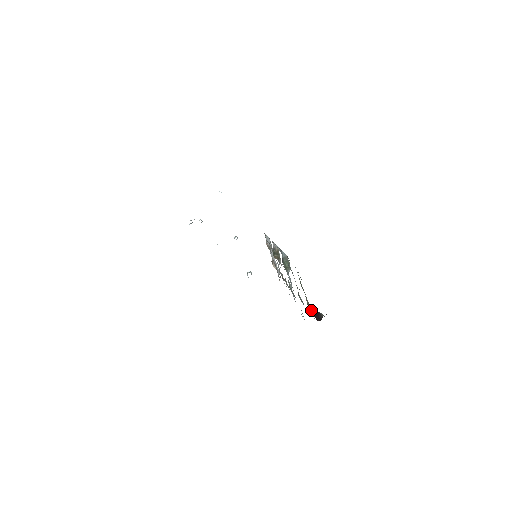
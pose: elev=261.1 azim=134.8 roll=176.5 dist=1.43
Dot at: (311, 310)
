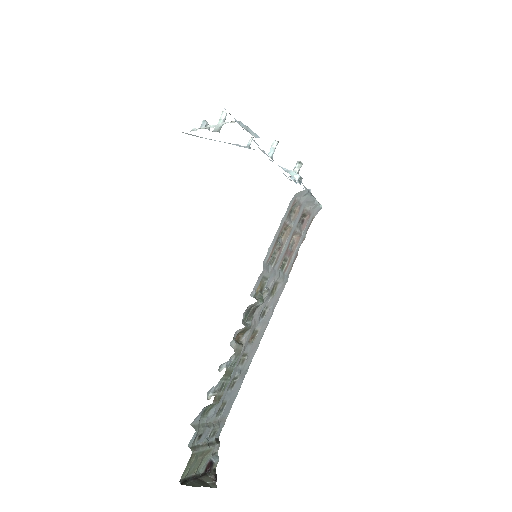
Dot at: (202, 467)
